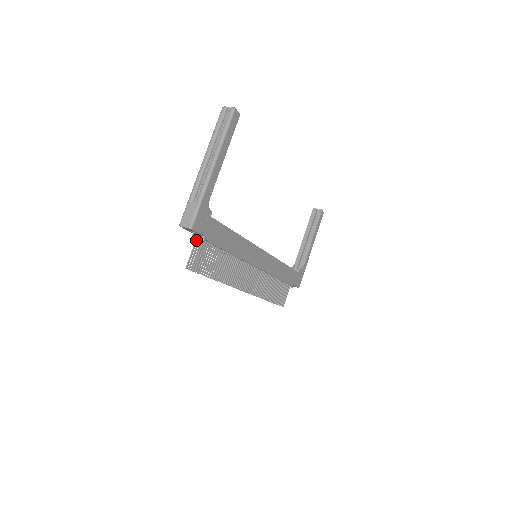
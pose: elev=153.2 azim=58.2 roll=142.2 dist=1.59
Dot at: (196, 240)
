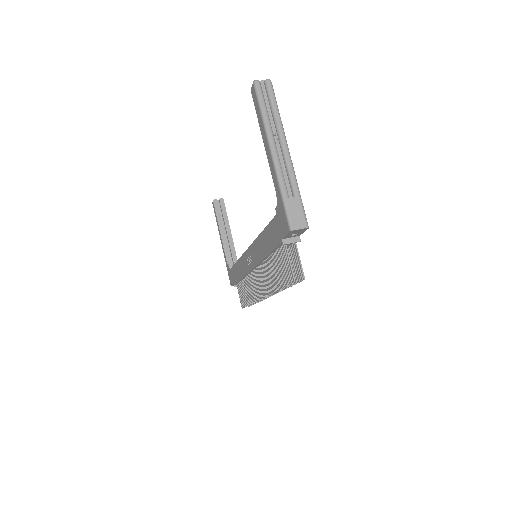
Dot at: (286, 245)
